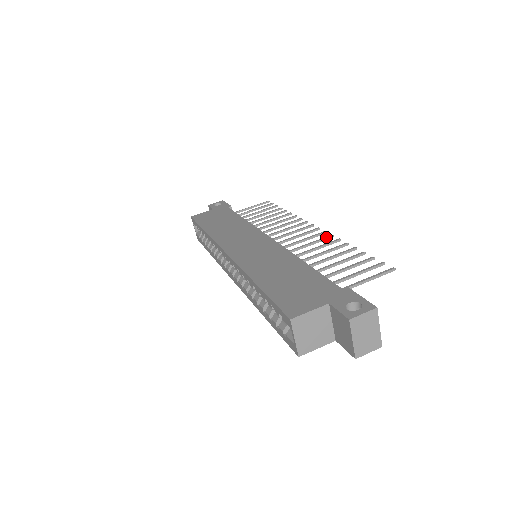
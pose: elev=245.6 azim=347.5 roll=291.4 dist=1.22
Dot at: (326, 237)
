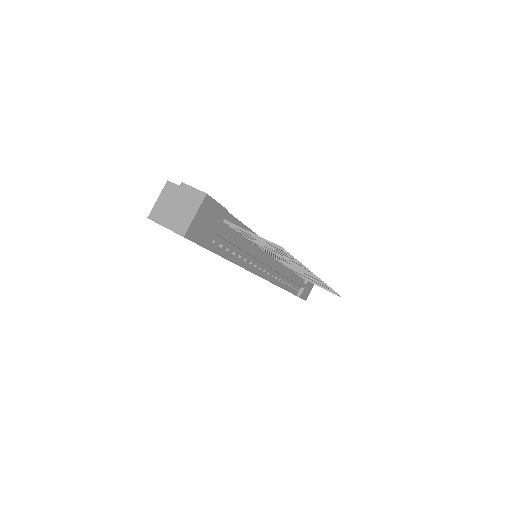
Dot at: occluded
